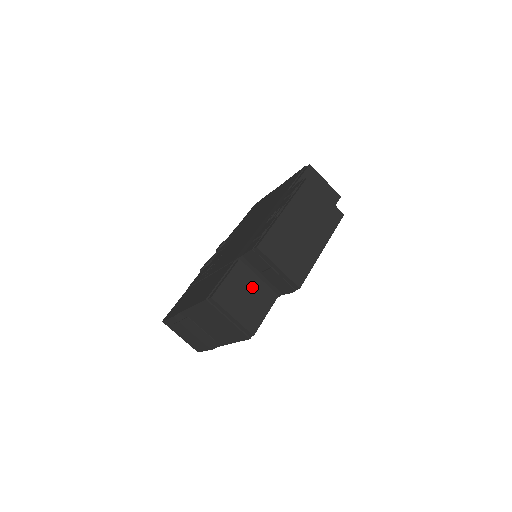
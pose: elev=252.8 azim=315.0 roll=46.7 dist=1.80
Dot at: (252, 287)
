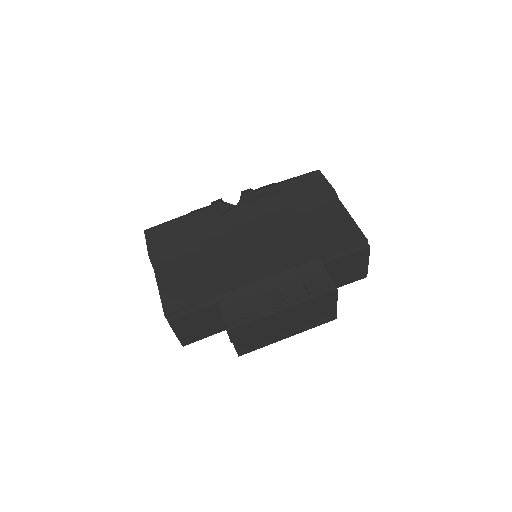
Dot at: (211, 321)
